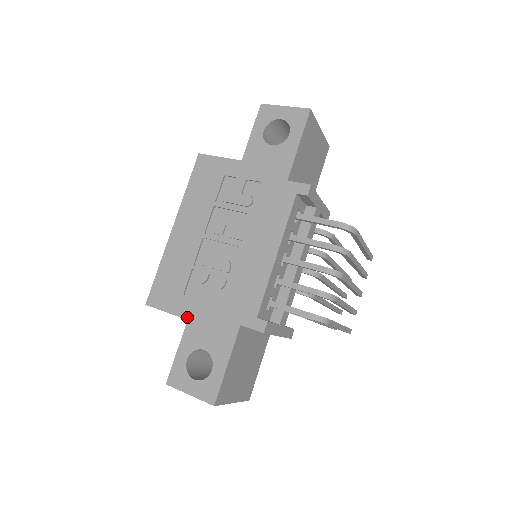
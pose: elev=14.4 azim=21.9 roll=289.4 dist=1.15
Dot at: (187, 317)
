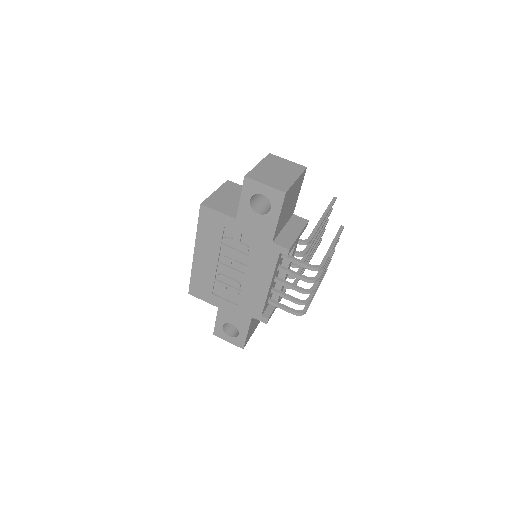
Dot at: (218, 306)
